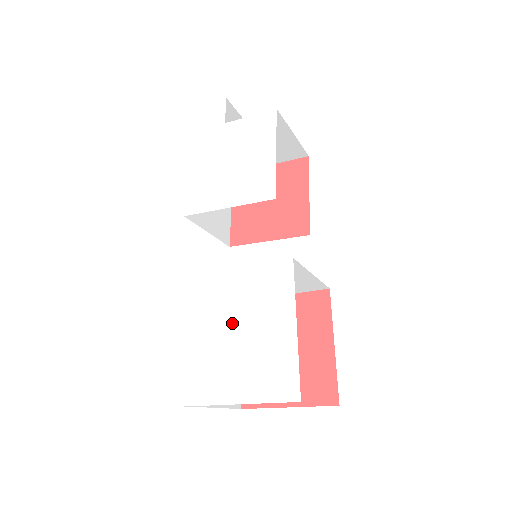
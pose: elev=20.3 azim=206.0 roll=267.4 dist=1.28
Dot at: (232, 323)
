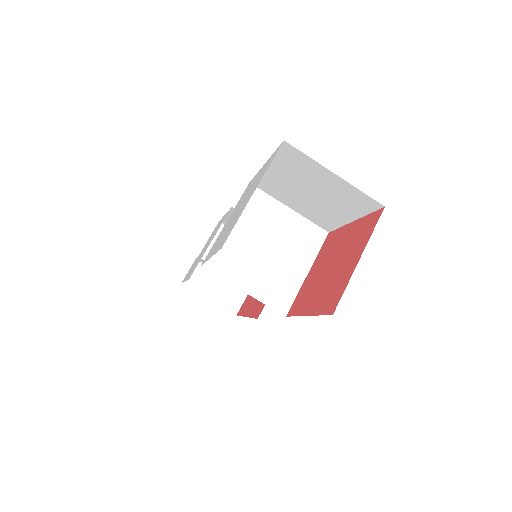
Dot at: (232, 217)
